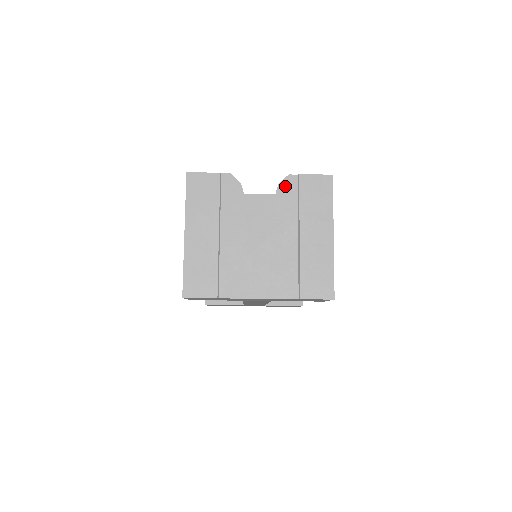
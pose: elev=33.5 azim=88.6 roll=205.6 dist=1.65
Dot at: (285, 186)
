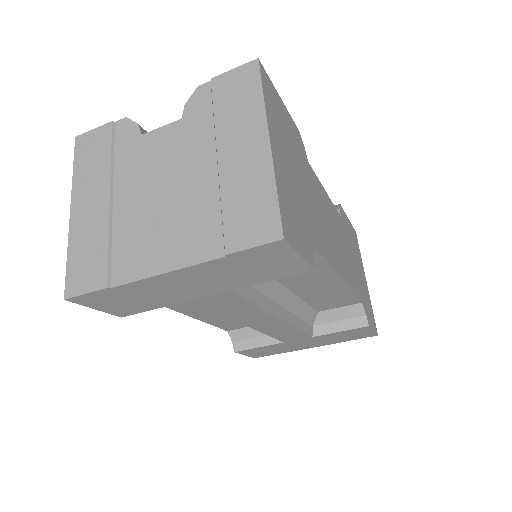
Dot at: (194, 103)
